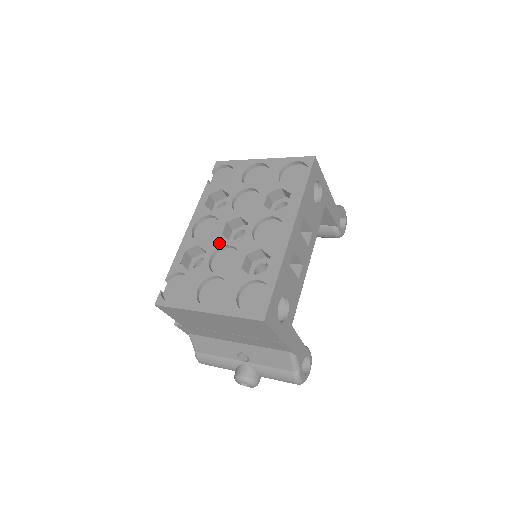
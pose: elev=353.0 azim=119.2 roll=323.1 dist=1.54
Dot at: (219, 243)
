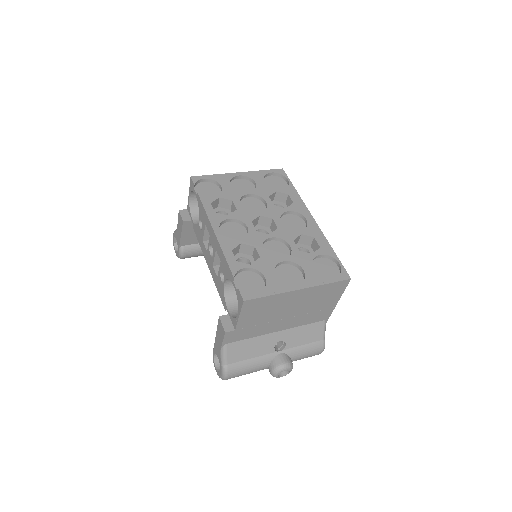
Dot at: (261, 237)
